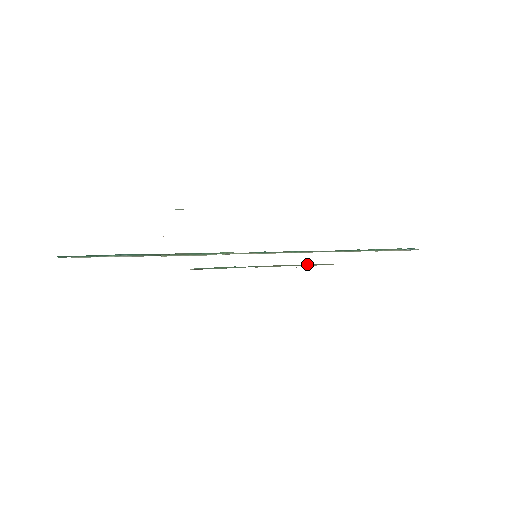
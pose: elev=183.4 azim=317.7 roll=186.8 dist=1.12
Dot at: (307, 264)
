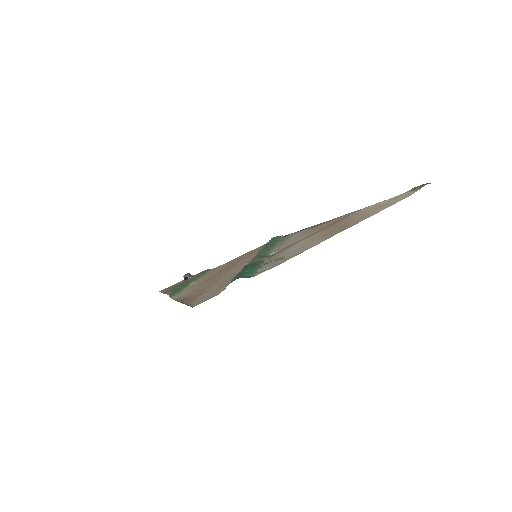
Dot at: (203, 273)
